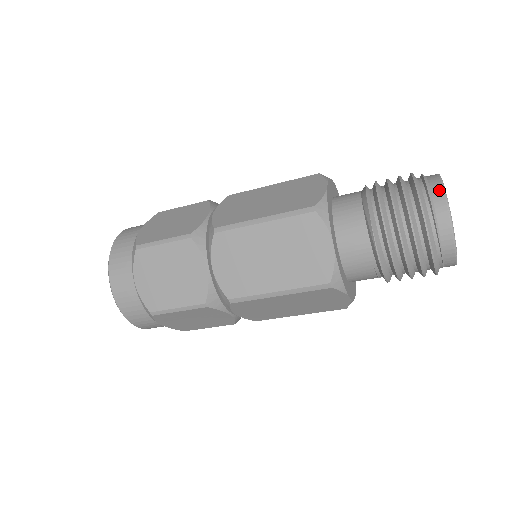
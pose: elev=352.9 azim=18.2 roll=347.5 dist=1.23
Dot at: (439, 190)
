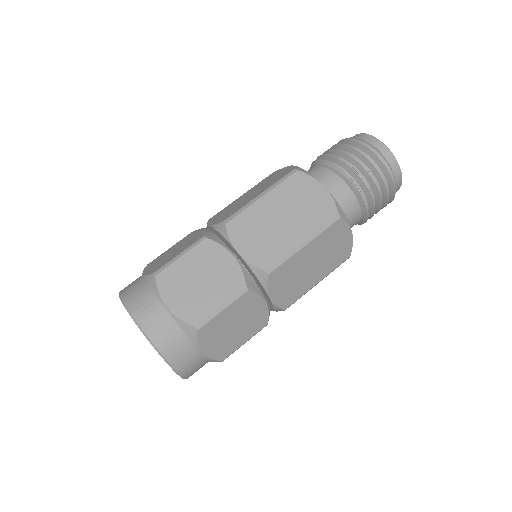
Dot at: (364, 135)
